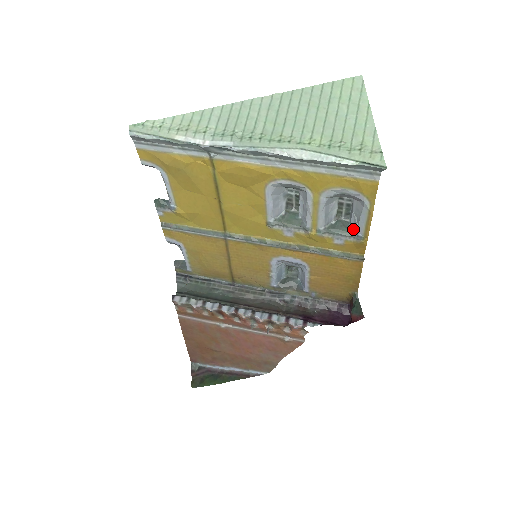
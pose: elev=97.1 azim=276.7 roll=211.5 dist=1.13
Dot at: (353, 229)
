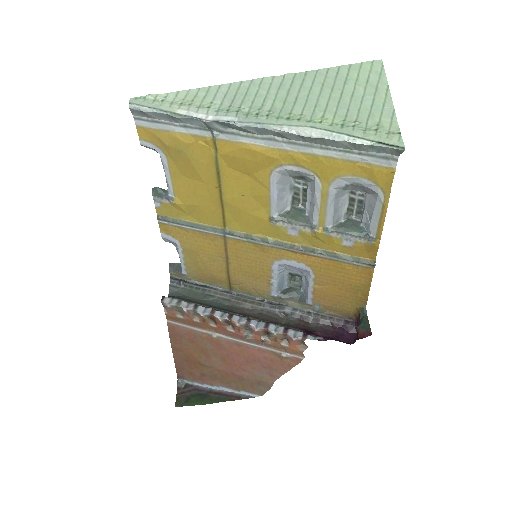
Dot at: (364, 229)
